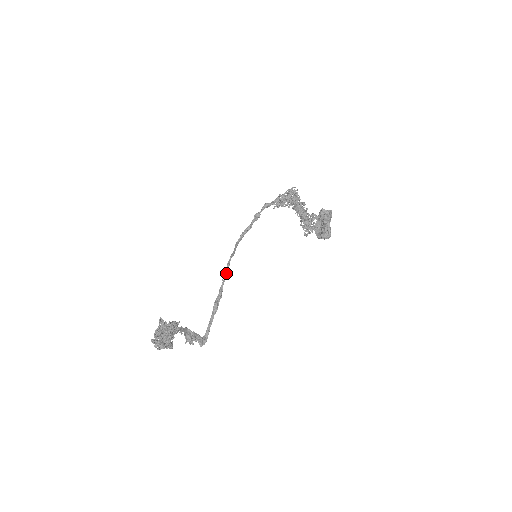
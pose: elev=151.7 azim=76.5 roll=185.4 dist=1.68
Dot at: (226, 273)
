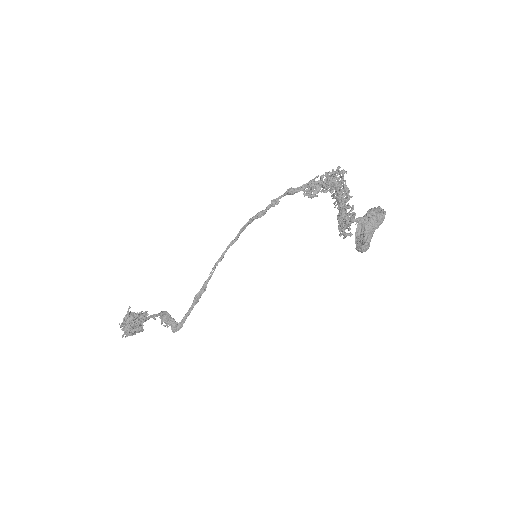
Dot at: occluded
